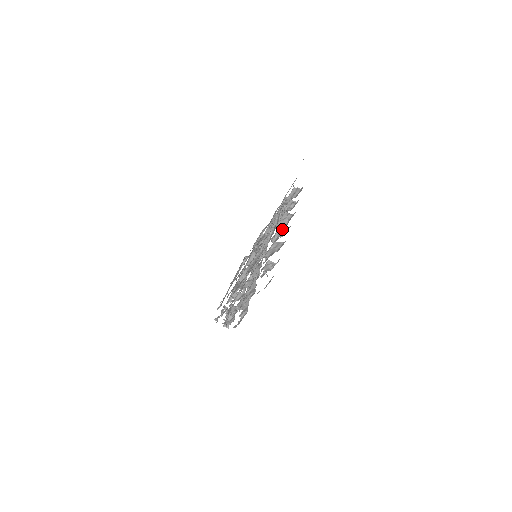
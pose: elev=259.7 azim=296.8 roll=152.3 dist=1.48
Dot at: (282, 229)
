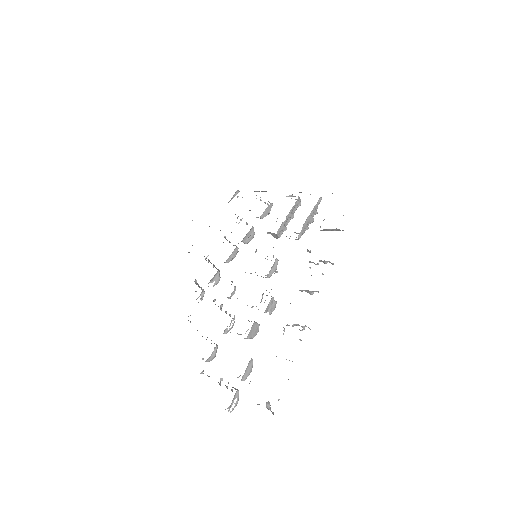
Dot at: (305, 326)
